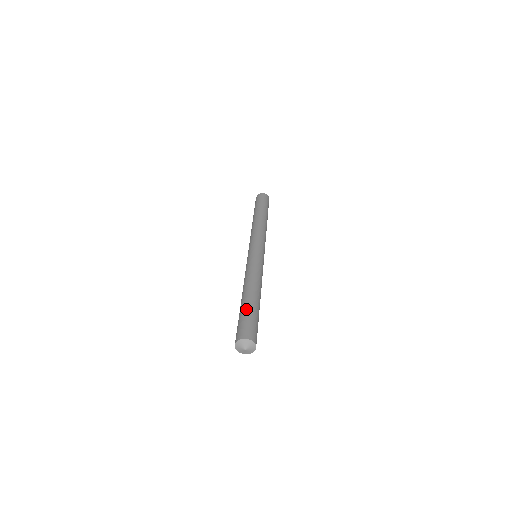
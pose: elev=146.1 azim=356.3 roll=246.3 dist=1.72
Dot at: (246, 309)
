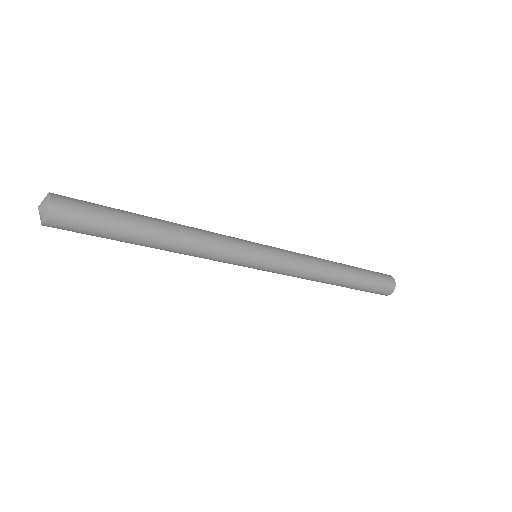
Dot at: occluded
